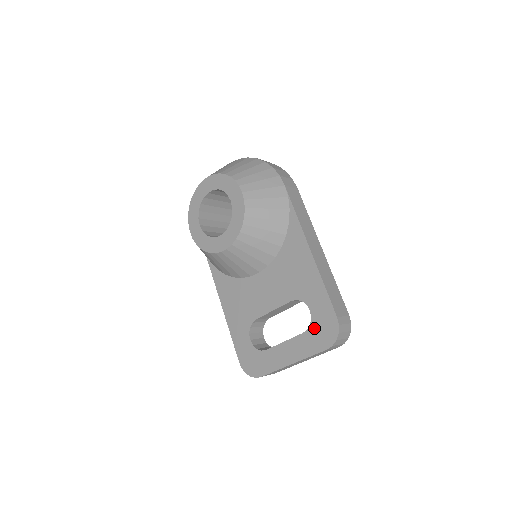
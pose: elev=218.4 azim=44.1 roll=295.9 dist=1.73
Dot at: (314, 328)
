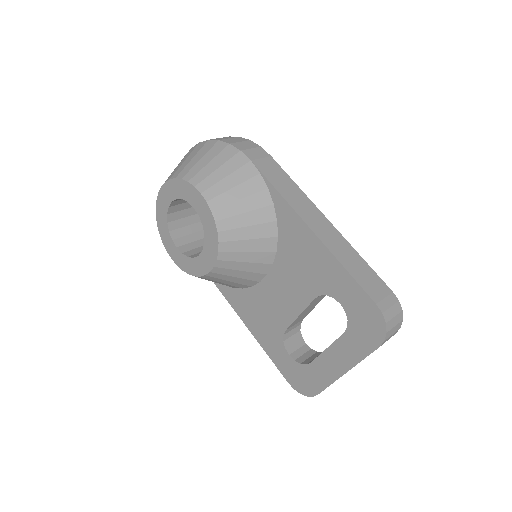
Dot at: (354, 324)
